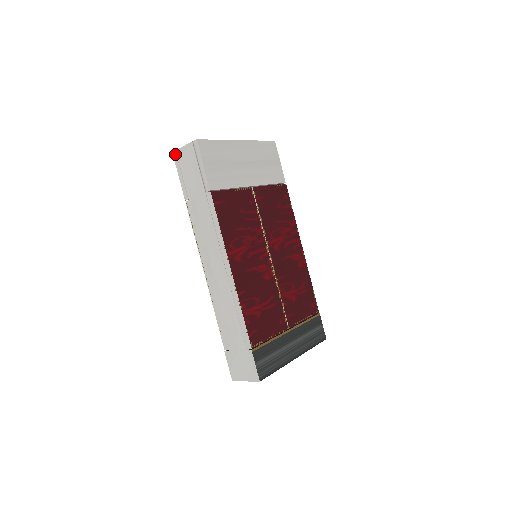
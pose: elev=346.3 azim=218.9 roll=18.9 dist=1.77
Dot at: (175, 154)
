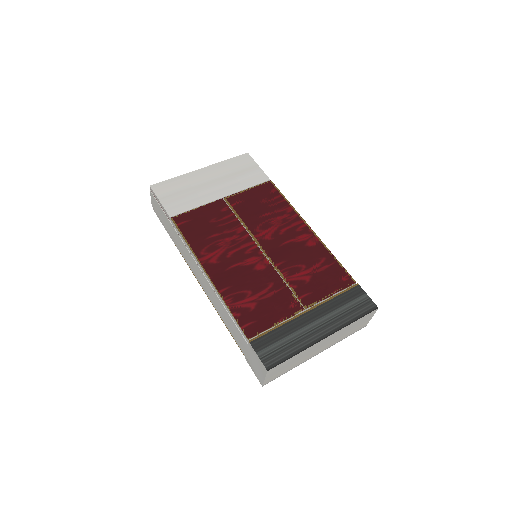
Dot at: (153, 209)
